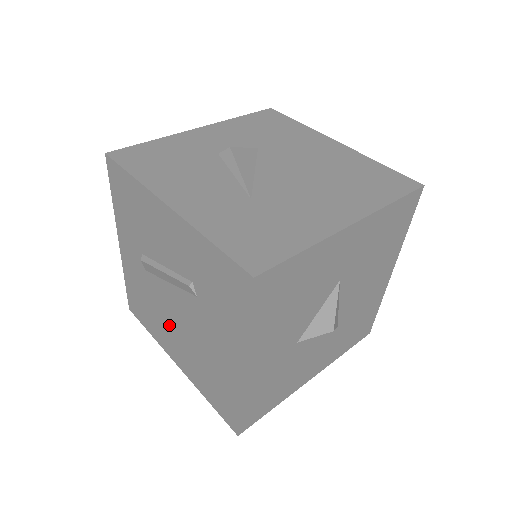
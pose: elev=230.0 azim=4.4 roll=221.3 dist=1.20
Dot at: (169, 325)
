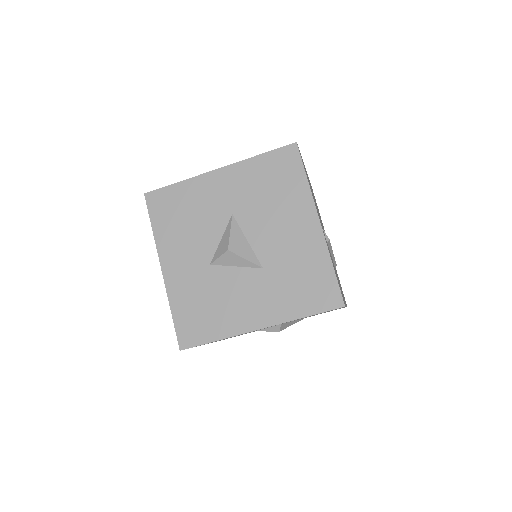
Dot at: occluded
